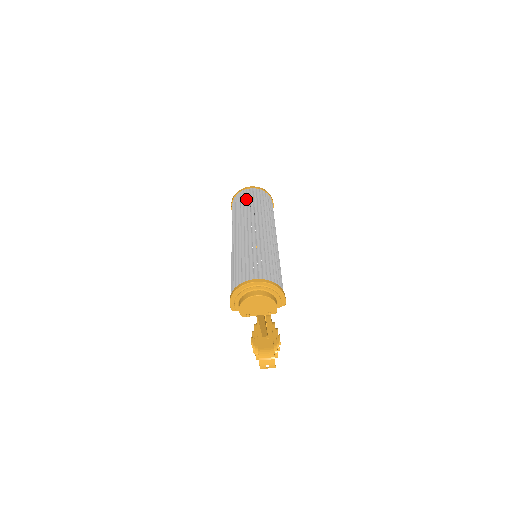
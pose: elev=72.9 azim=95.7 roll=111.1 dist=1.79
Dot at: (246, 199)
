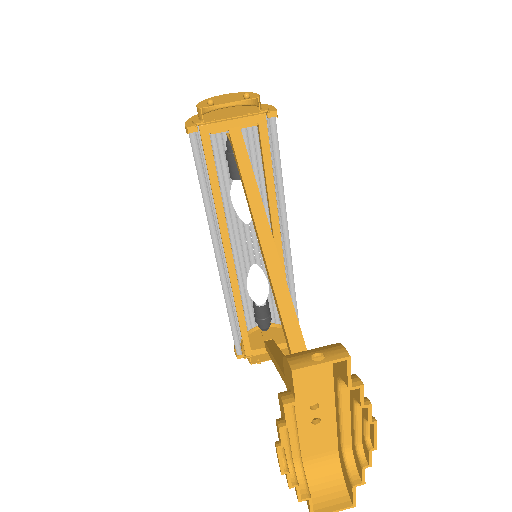
Dot at: (251, 304)
